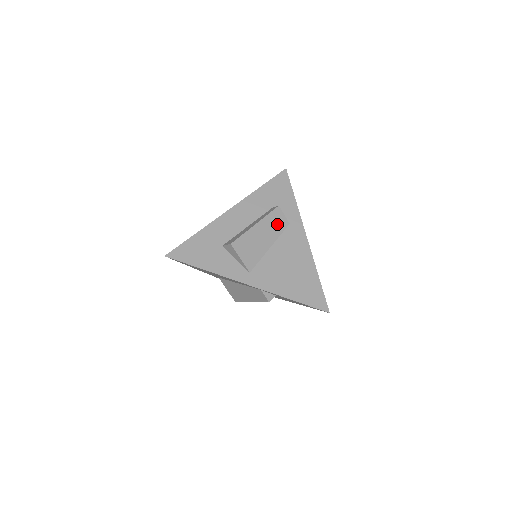
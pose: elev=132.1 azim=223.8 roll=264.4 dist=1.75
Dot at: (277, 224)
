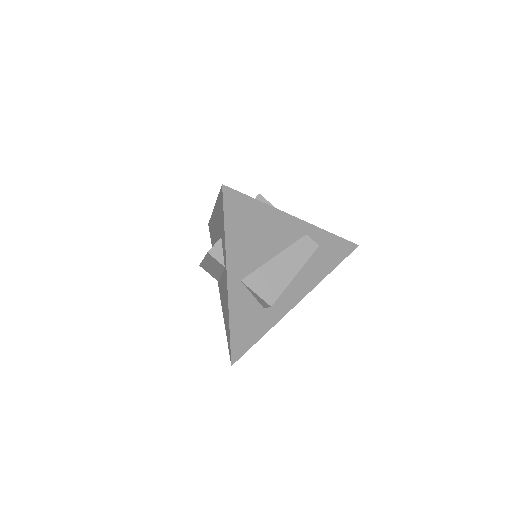
Dot at: occluded
